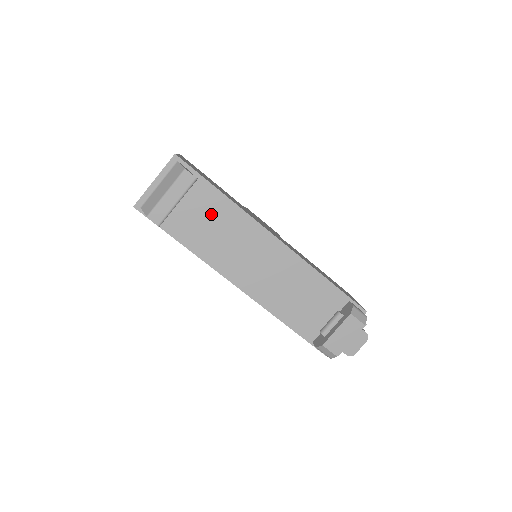
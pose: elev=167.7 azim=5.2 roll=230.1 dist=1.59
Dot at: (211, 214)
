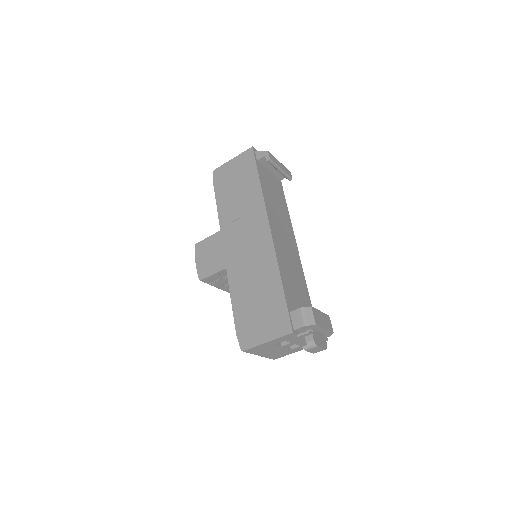
Dot at: (278, 198)
